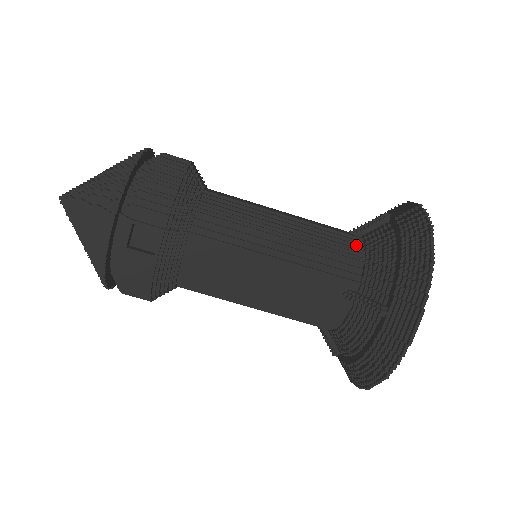
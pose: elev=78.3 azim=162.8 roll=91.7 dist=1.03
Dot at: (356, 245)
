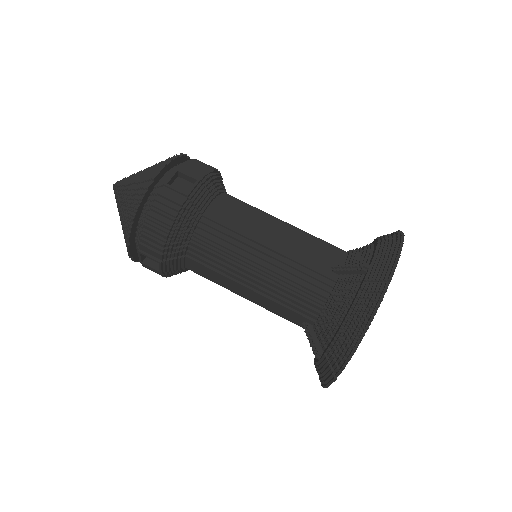
Dot at: (323, 289)
